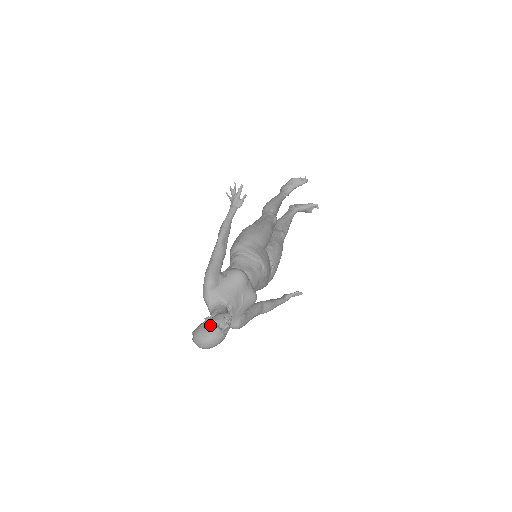
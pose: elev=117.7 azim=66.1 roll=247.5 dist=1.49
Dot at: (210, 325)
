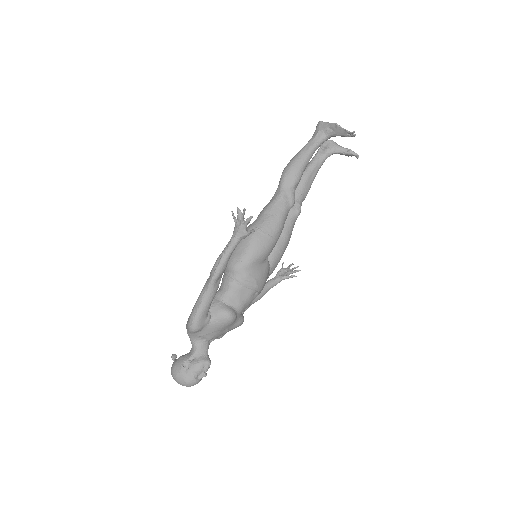
Dot at: (188, 374)
